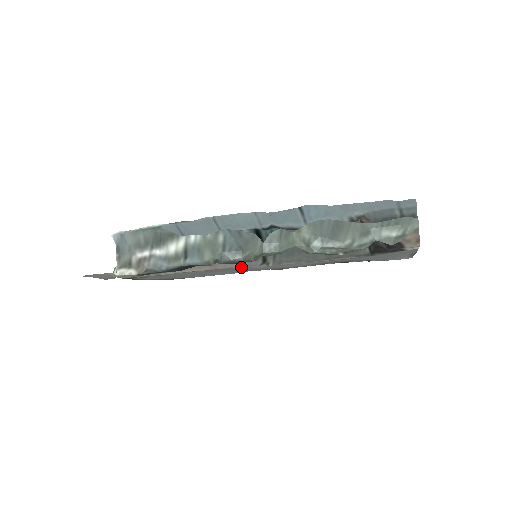
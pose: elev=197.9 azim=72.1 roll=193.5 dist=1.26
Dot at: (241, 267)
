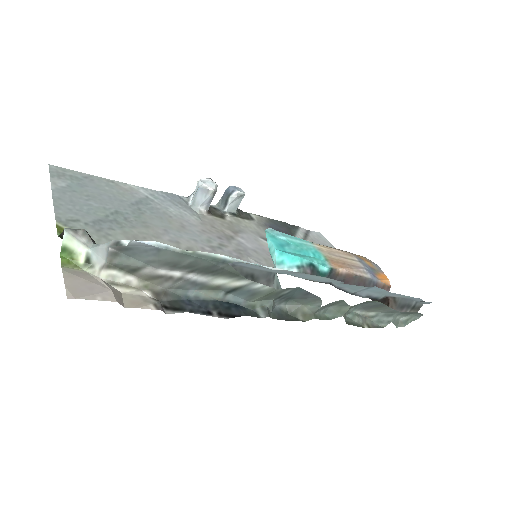
Dot at: occluded
